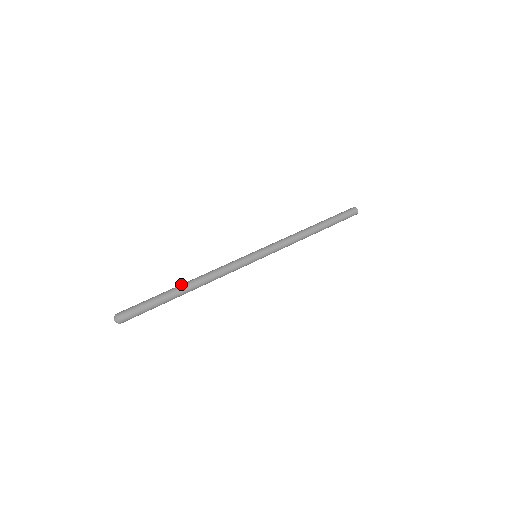
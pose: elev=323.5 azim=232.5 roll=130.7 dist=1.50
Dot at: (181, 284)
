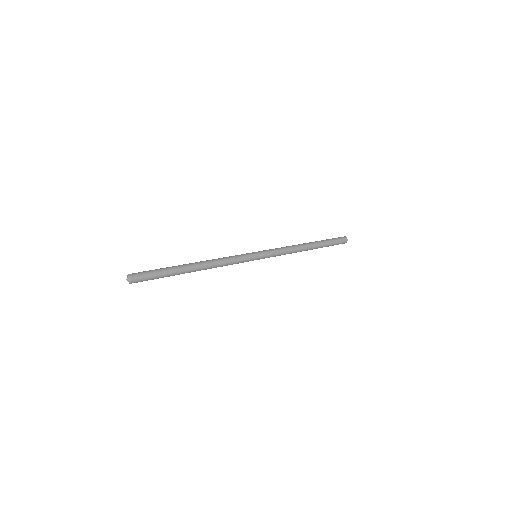
Dot at: occluded
